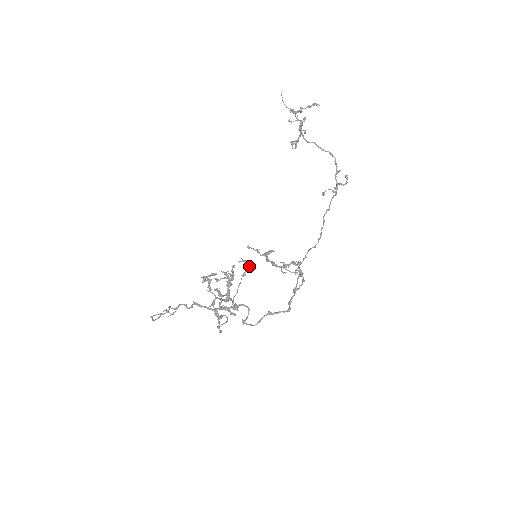
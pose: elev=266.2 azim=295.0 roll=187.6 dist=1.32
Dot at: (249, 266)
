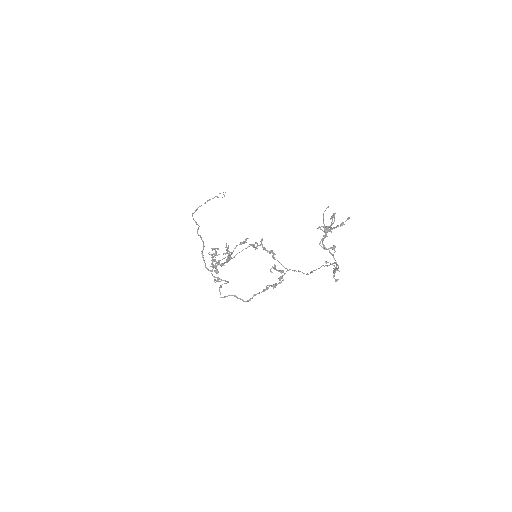
Dot at: (256, 248)
